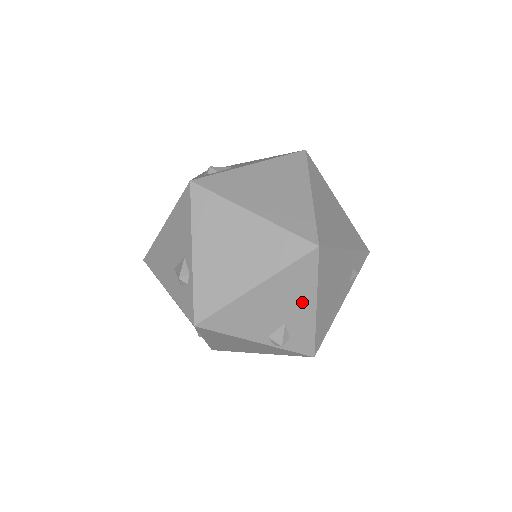
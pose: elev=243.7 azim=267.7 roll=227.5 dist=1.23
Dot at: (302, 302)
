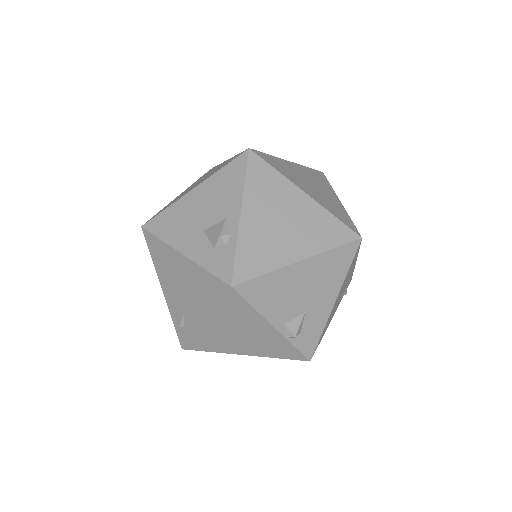
Dot at: (327, 293)
